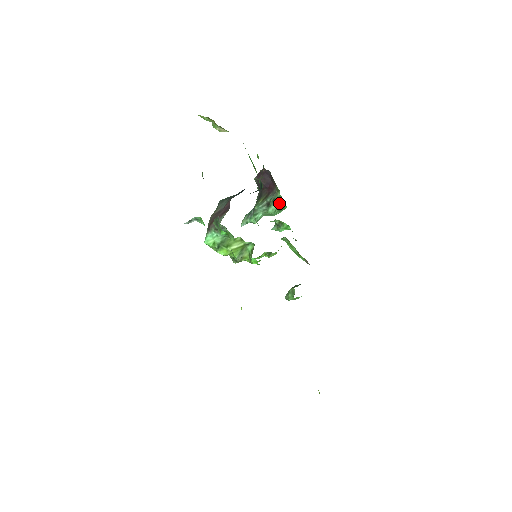
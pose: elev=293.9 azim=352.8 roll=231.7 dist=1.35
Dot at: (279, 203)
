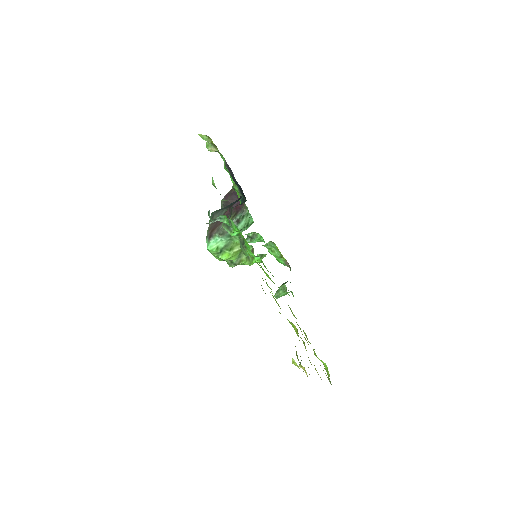
Dot at: (247, 220)
